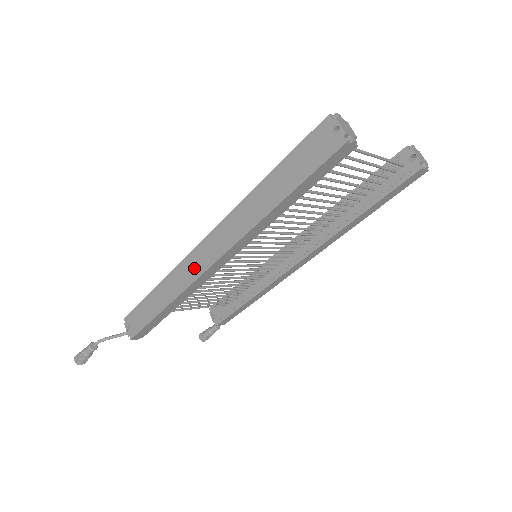
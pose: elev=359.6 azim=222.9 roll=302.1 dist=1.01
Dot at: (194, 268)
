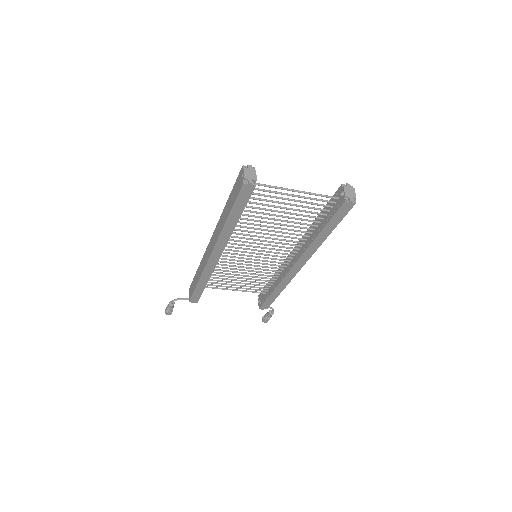
Dot at: (206, 257)
